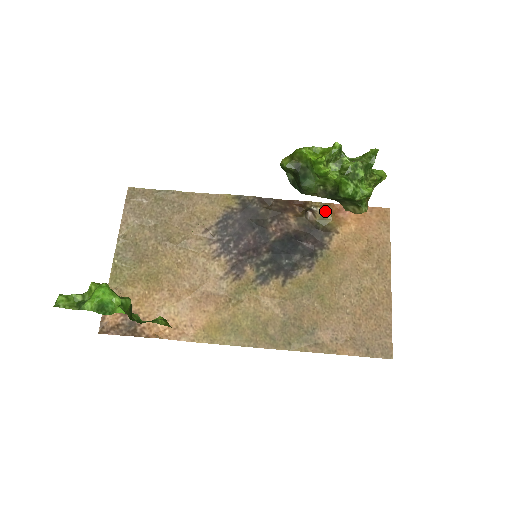
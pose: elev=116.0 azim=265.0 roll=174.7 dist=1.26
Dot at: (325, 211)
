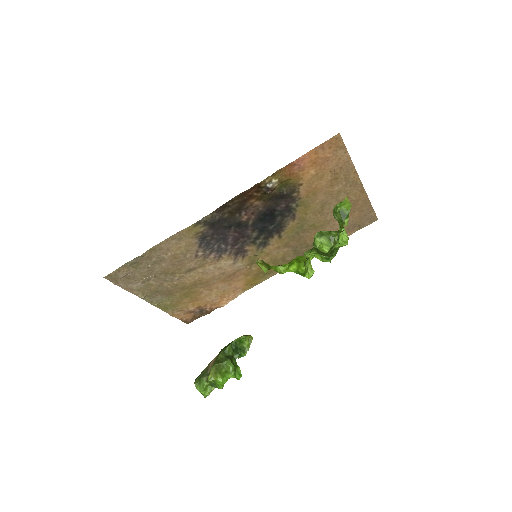
Dot at: (280, 178)
